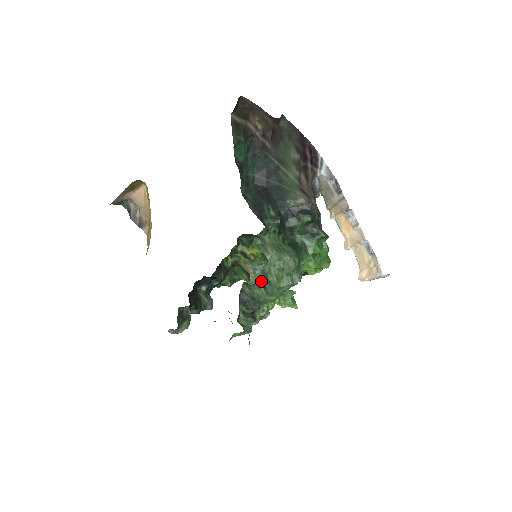
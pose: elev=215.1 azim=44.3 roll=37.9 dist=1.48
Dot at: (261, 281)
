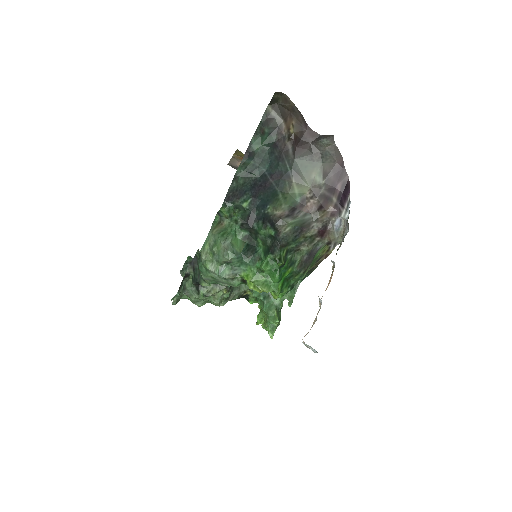
Dot at: occluded
